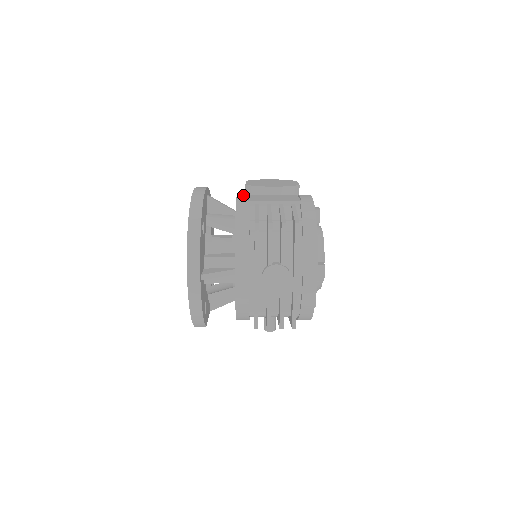
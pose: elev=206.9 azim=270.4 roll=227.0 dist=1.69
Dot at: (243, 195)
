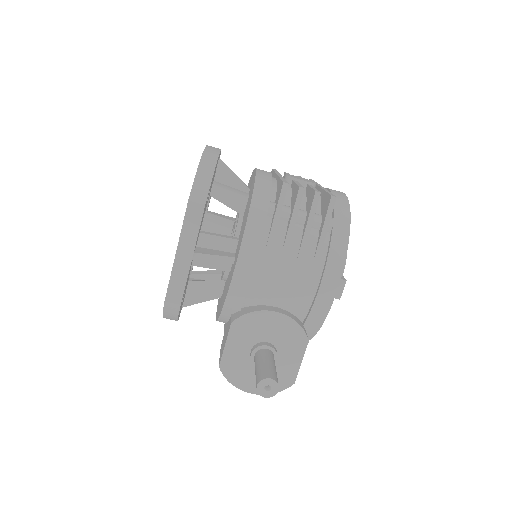
Dot at: occluded
